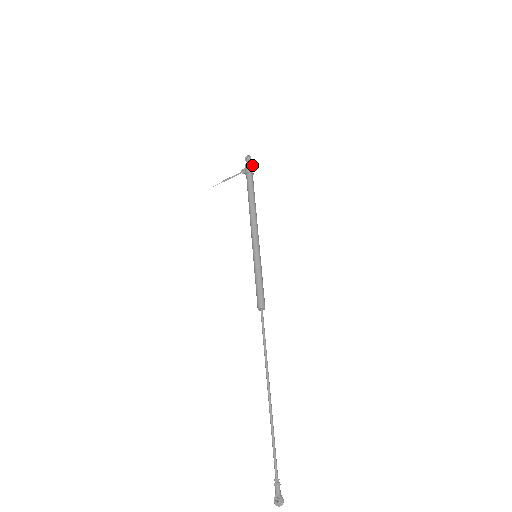
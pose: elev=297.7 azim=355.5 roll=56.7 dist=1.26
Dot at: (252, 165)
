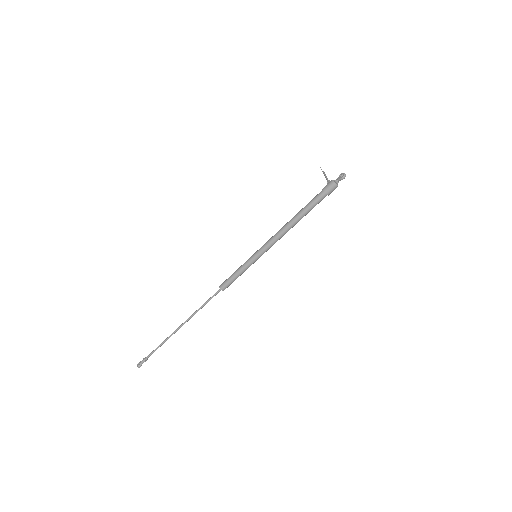
Dot at: (335, 186)
